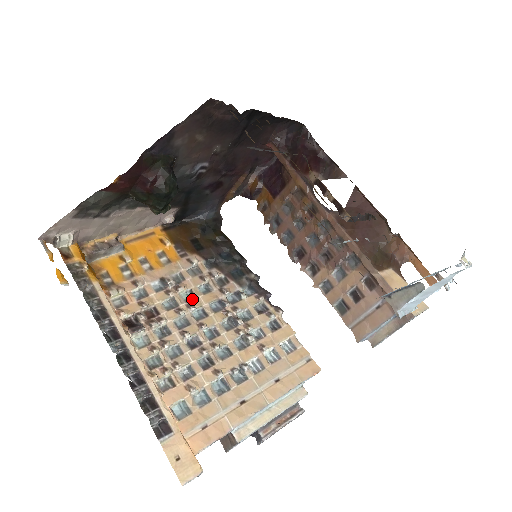
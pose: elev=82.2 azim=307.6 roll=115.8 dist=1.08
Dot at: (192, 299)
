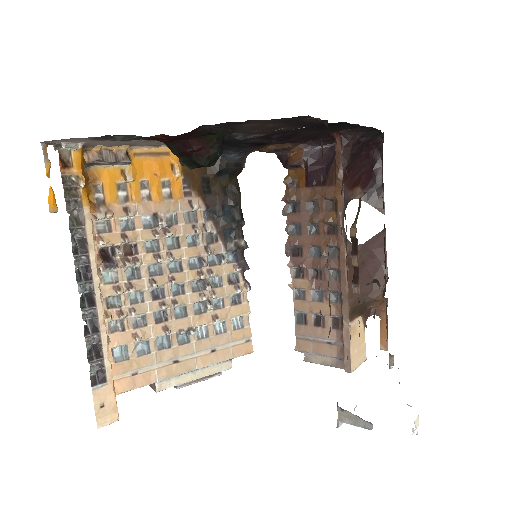
Dot at: (175, 248)
